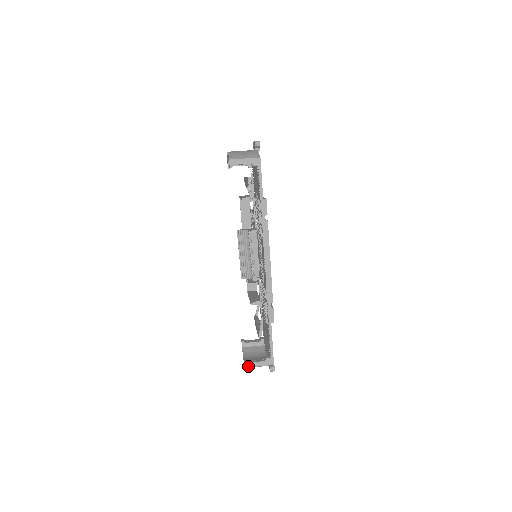
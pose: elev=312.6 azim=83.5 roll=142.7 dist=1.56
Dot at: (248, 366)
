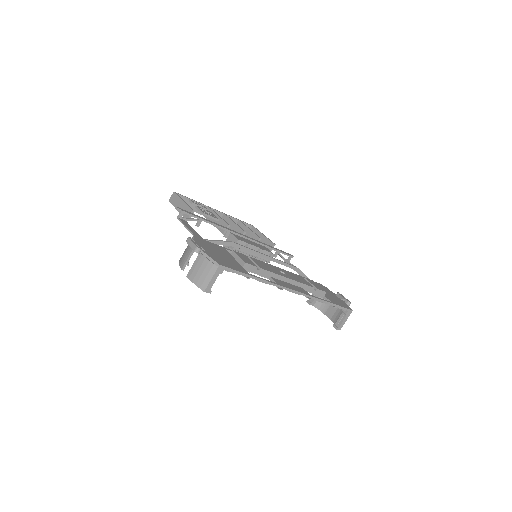
Dot at: (340, 328)
